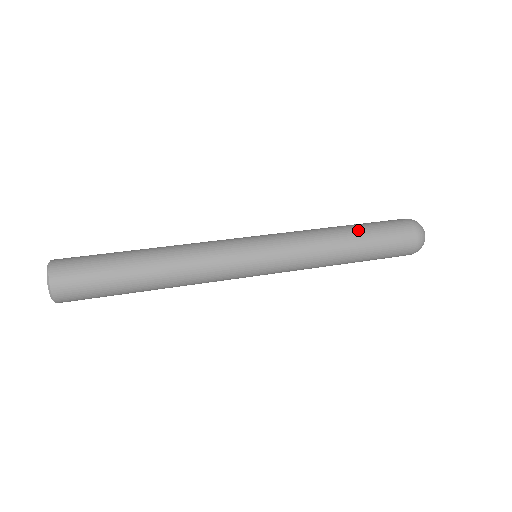
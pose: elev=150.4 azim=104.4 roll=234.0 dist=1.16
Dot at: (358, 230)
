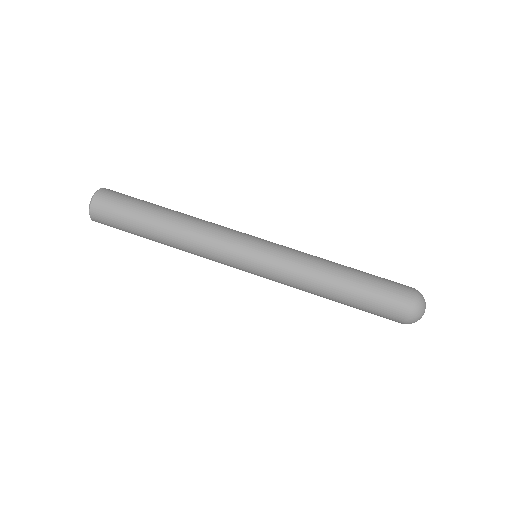
Dot at: (349, 295)
